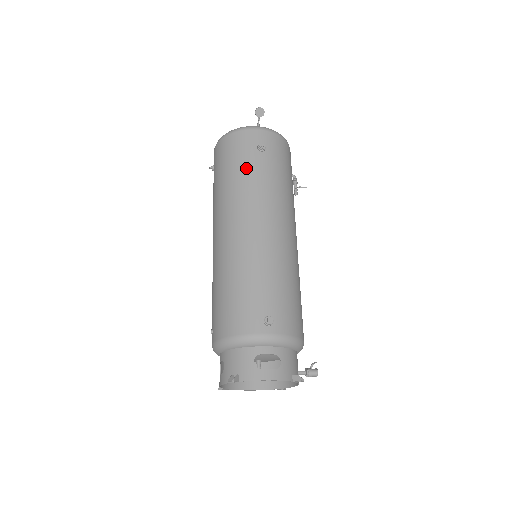
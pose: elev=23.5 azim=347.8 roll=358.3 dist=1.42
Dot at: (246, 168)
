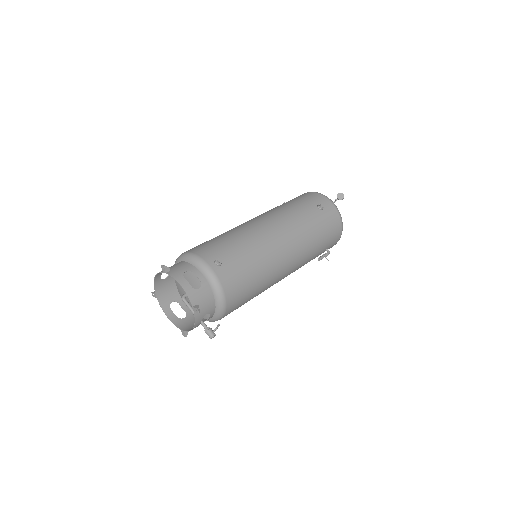
Dot at: (300, 206)
